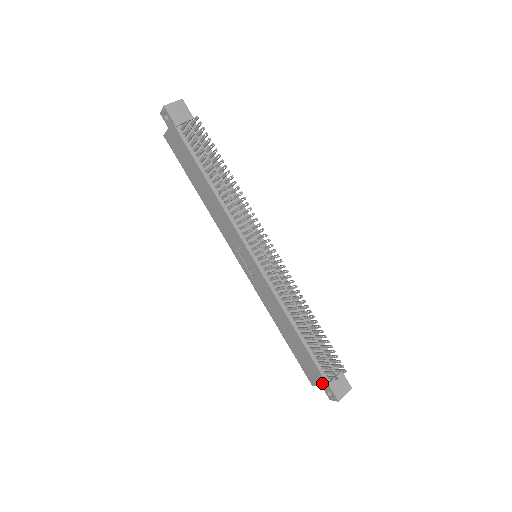
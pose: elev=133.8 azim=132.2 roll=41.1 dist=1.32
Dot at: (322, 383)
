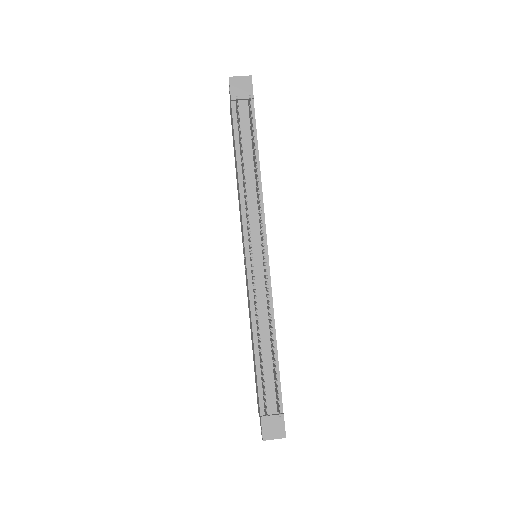
Dot at: (259, 413)
